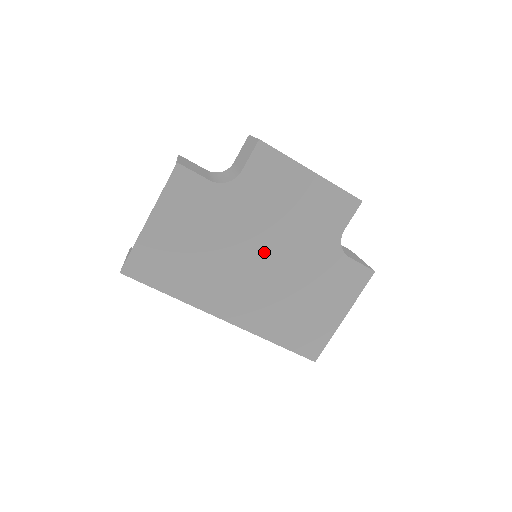
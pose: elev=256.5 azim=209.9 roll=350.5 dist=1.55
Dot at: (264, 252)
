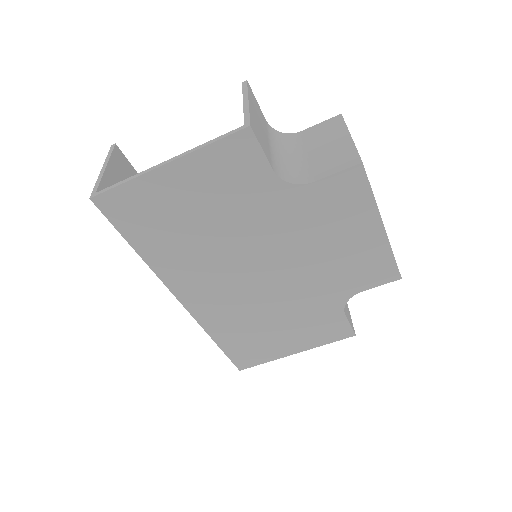
Dot at: (270, 267)
